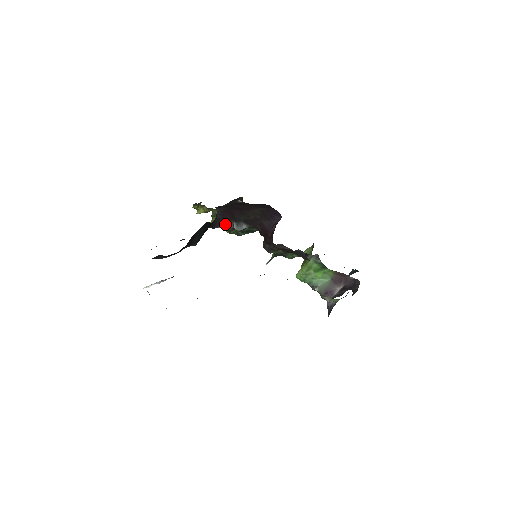
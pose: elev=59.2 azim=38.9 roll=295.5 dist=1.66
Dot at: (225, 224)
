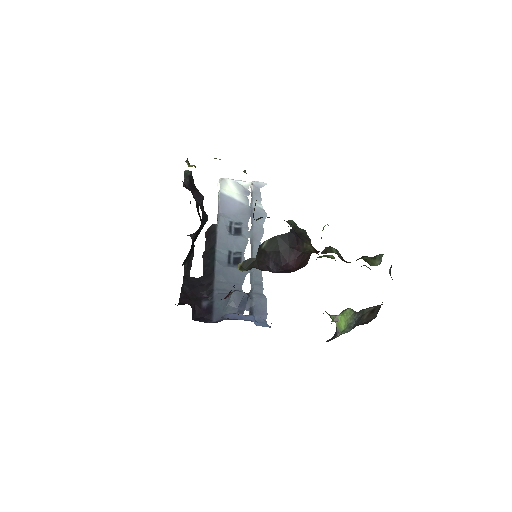
Dot at: occluded
